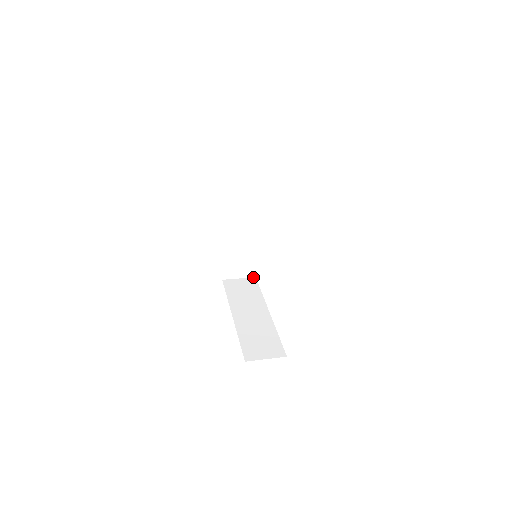
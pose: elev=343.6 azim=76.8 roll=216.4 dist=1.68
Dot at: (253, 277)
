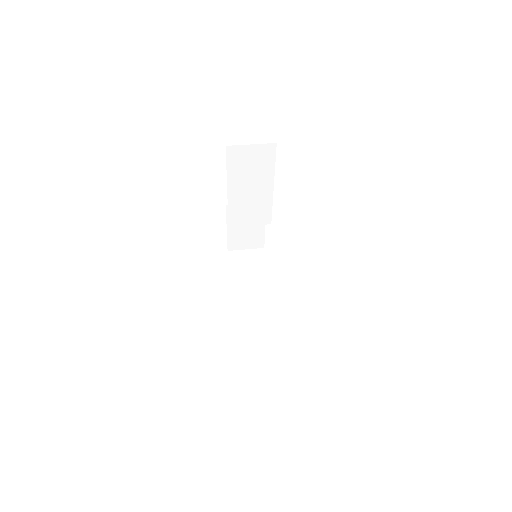
Dot at: (261, 248)
